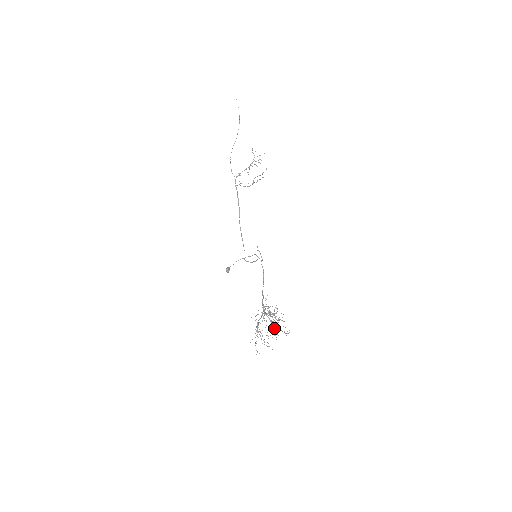
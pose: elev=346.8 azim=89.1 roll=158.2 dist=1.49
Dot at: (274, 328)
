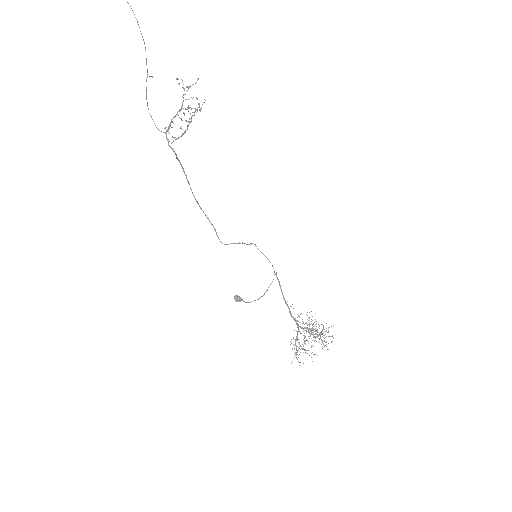
Dot at: occluded
